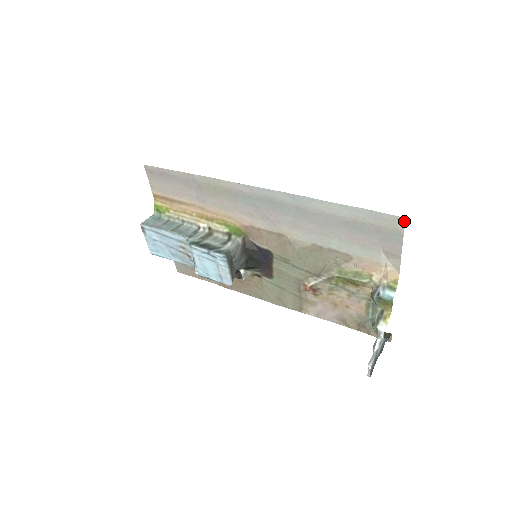
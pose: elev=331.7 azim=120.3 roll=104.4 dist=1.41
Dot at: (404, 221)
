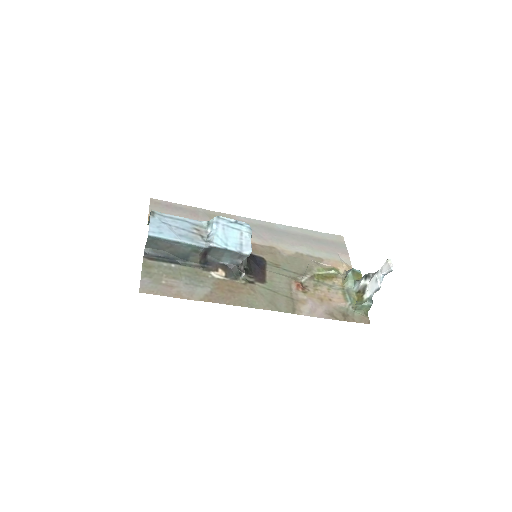
Dot at: (343, 237)
